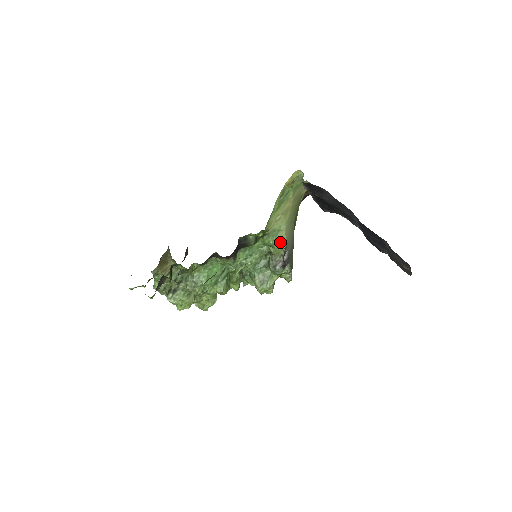
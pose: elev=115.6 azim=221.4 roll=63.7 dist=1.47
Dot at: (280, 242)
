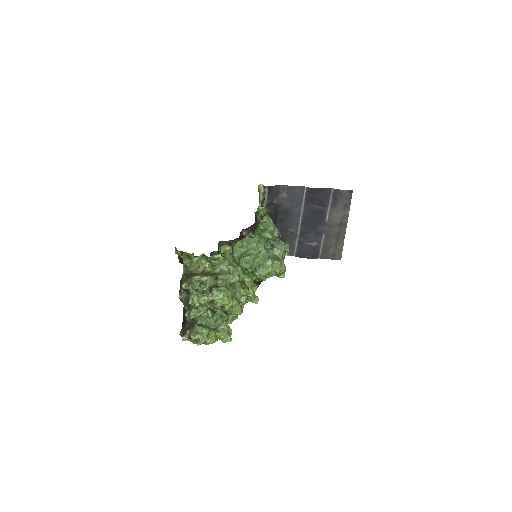
Dot at: (274, 224)
